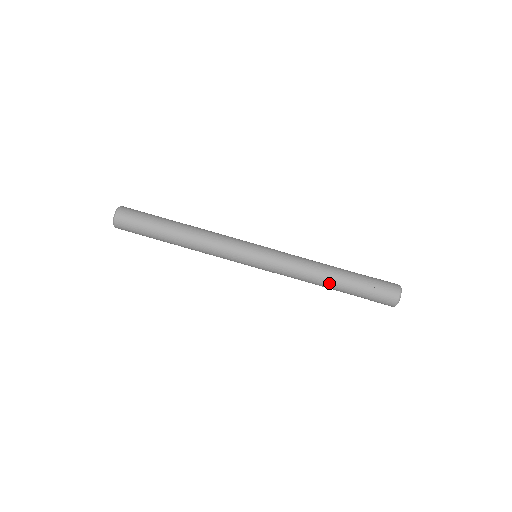
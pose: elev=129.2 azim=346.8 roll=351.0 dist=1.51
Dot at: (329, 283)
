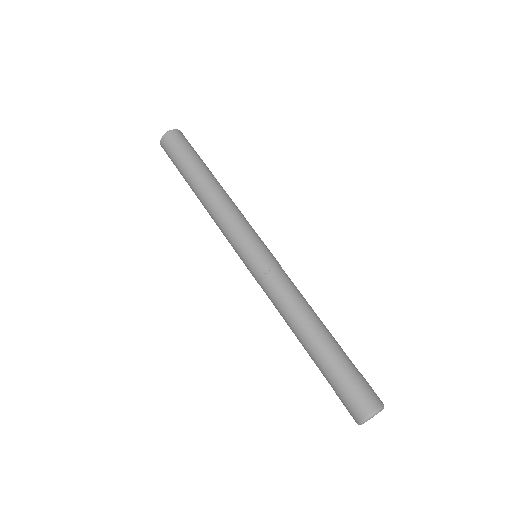
Dot at: (302, 337)
